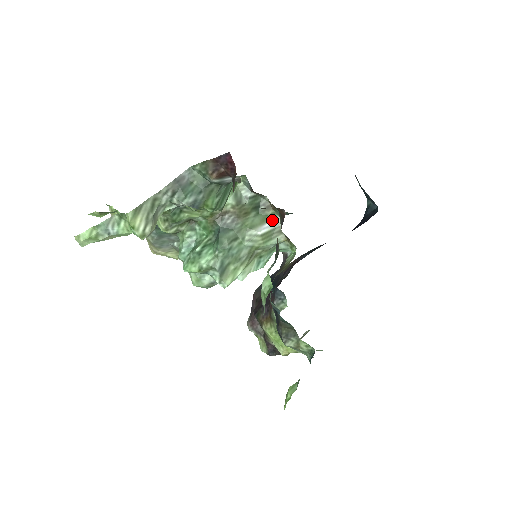
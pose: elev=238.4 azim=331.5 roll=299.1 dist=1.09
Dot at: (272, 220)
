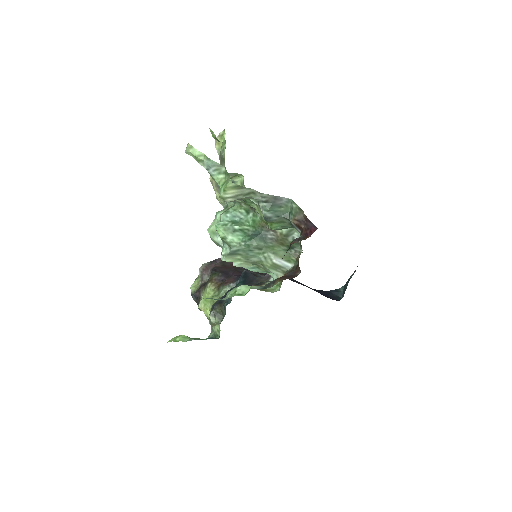
Dot at: (288, 262)
